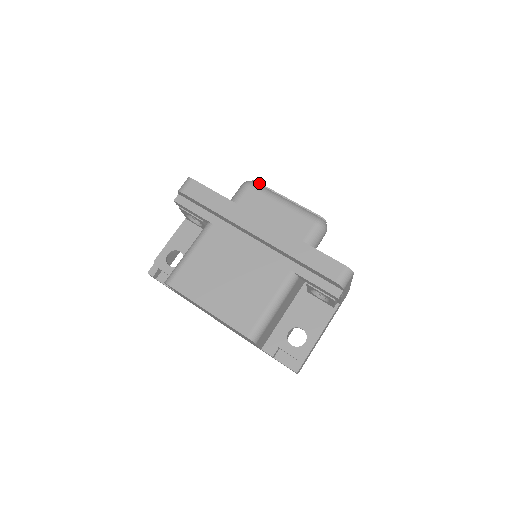
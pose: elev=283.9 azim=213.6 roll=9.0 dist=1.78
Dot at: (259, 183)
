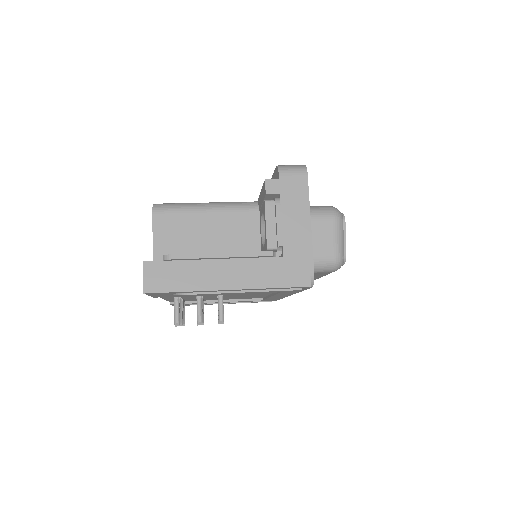
Dot at: occluded
